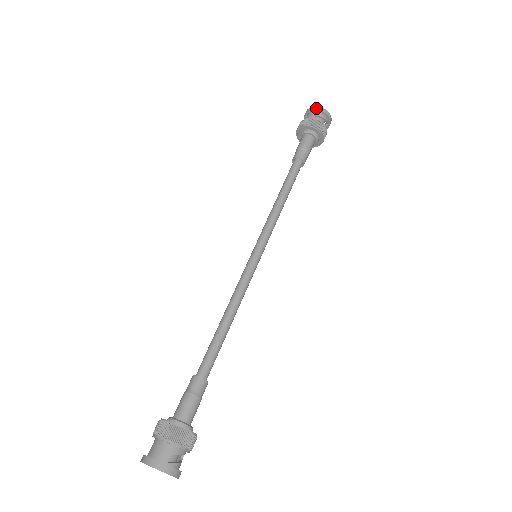
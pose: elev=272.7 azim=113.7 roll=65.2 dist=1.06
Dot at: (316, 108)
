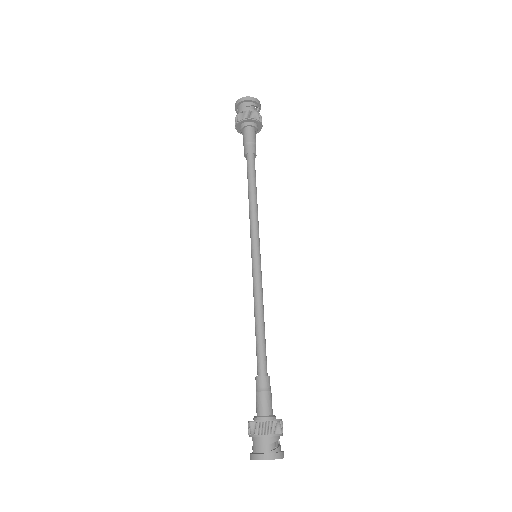
Dot at: (243, 100)
